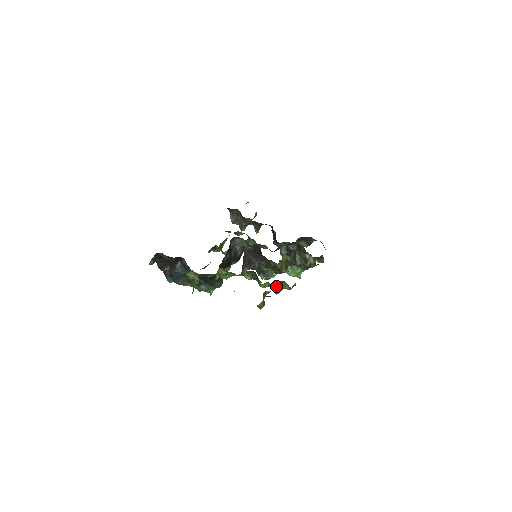
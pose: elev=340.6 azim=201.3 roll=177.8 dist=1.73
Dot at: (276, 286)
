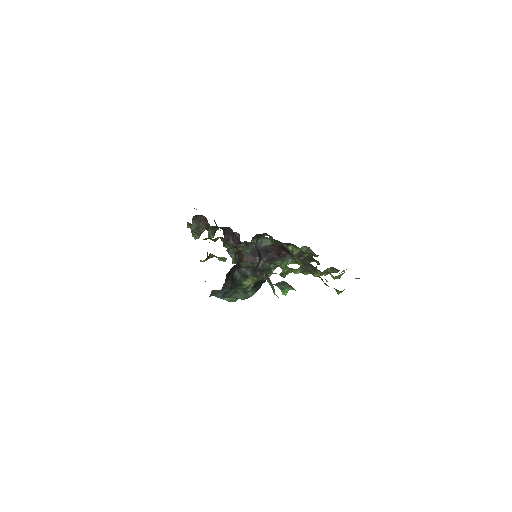
Dot at: occluded
